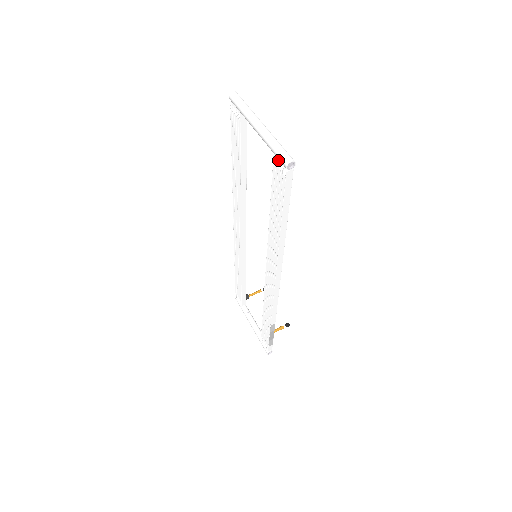
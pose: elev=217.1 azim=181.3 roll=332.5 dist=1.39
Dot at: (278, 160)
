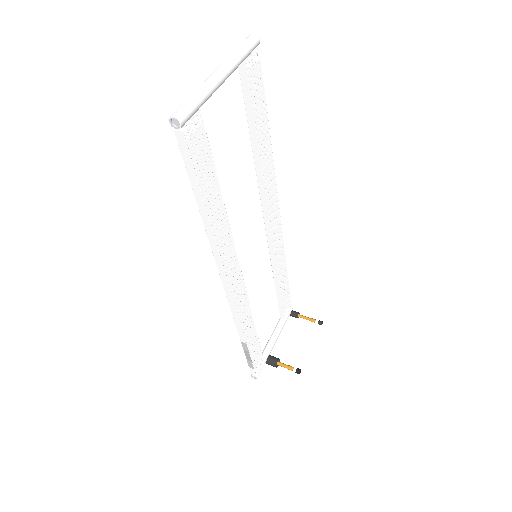
Dot at: occluded
